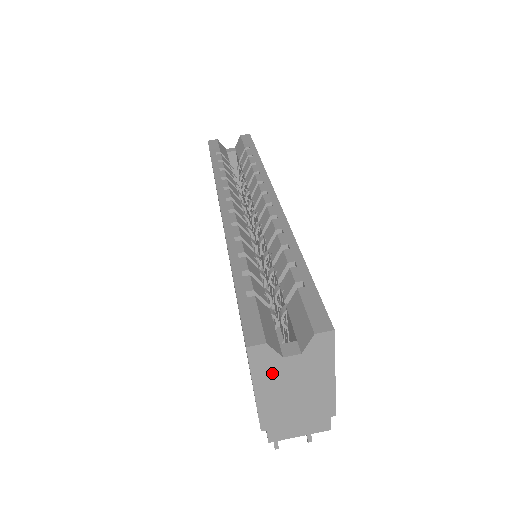
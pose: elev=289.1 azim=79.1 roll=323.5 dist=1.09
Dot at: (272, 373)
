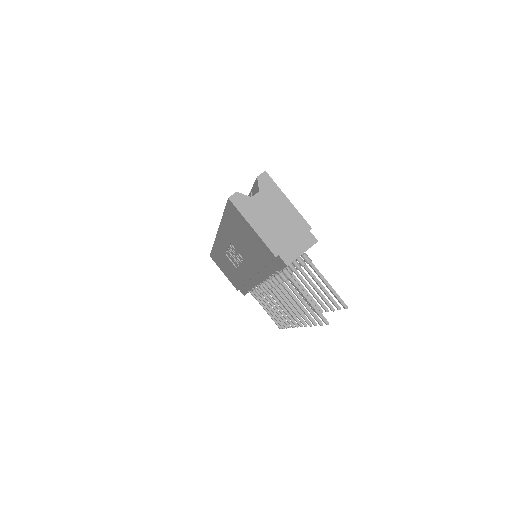
Dot at: (253, 210)
